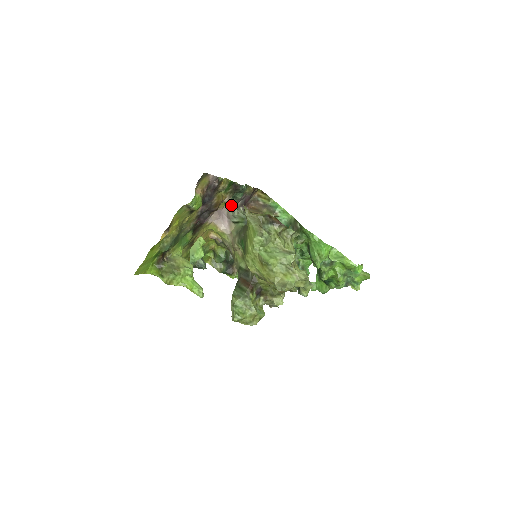
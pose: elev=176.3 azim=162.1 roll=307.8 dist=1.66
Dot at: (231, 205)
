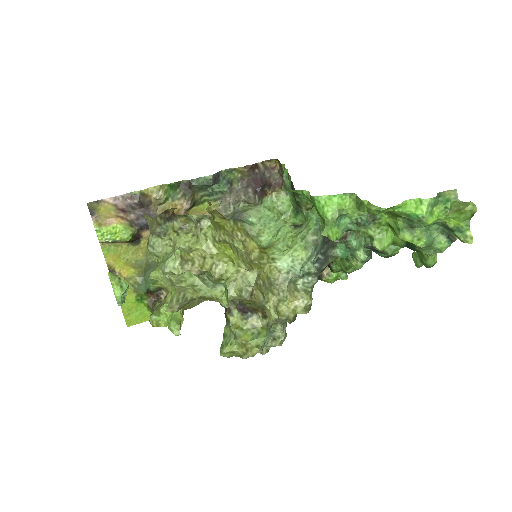
Dot at: (224, 203)
